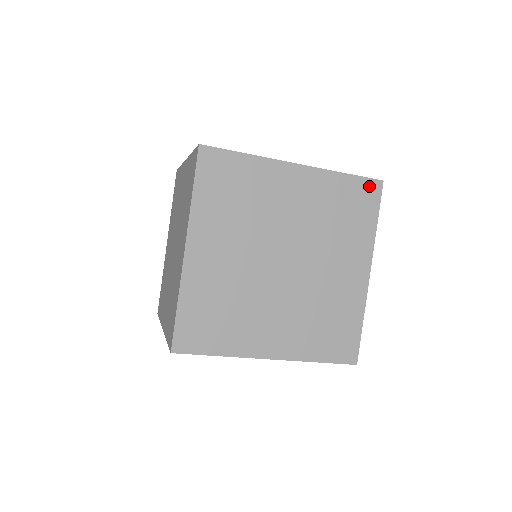
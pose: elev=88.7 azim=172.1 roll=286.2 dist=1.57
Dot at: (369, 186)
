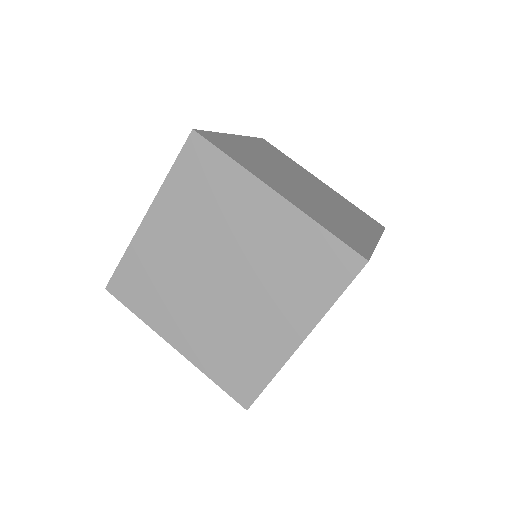
Dot at: (264, 142)
